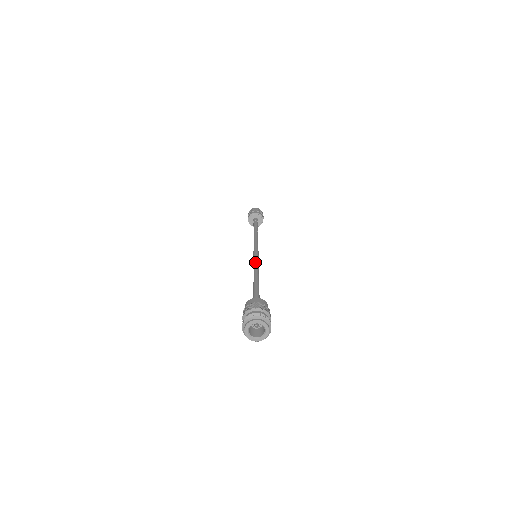
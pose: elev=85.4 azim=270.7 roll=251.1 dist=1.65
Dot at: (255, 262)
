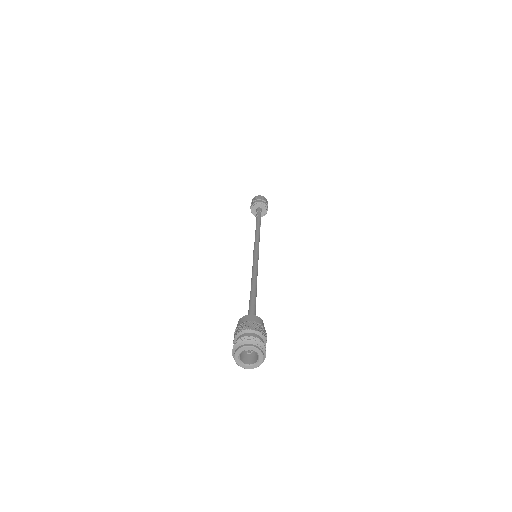
Dot at: (253, 265)
